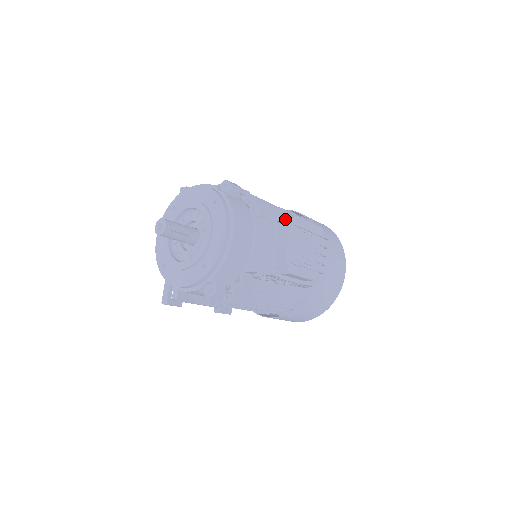
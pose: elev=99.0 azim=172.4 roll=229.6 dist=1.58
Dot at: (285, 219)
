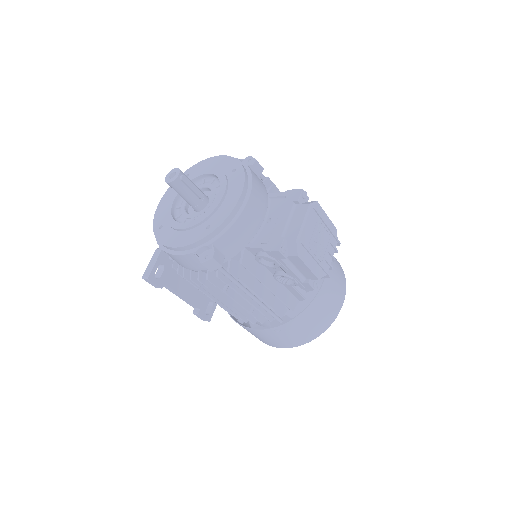
Dot at: (304, 202)
